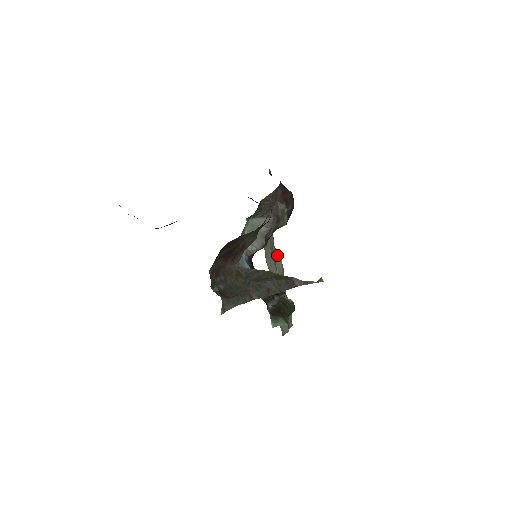
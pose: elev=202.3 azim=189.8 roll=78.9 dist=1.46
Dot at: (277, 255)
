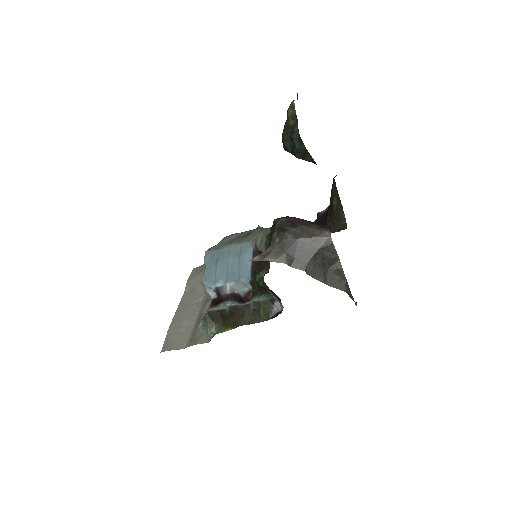
Dot at: occluded
